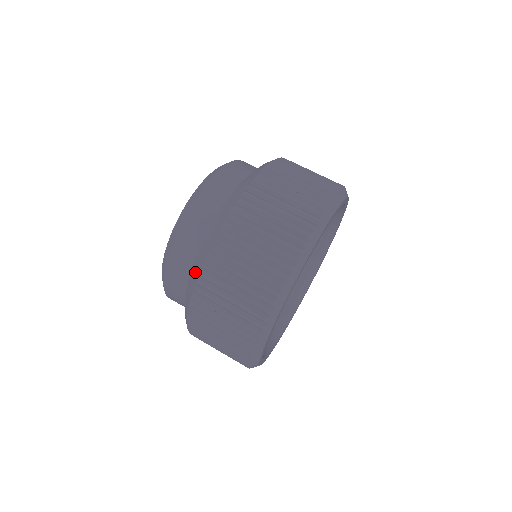
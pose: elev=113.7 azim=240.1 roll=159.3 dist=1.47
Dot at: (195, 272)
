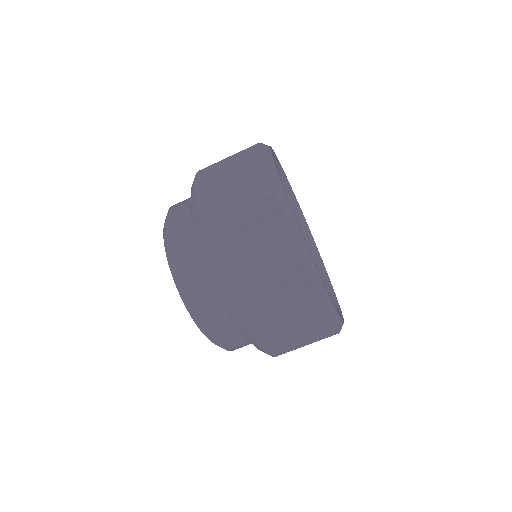
Dot at: occluded
